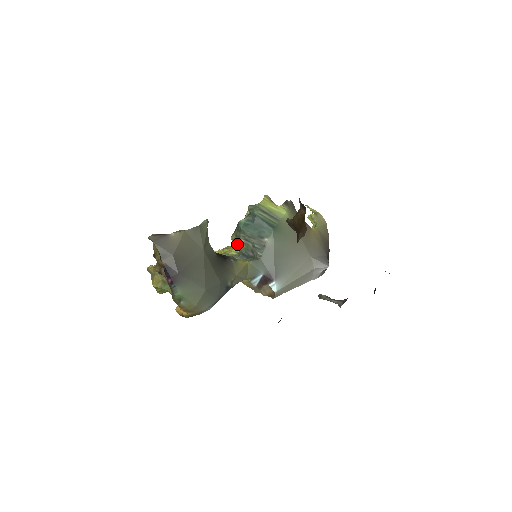
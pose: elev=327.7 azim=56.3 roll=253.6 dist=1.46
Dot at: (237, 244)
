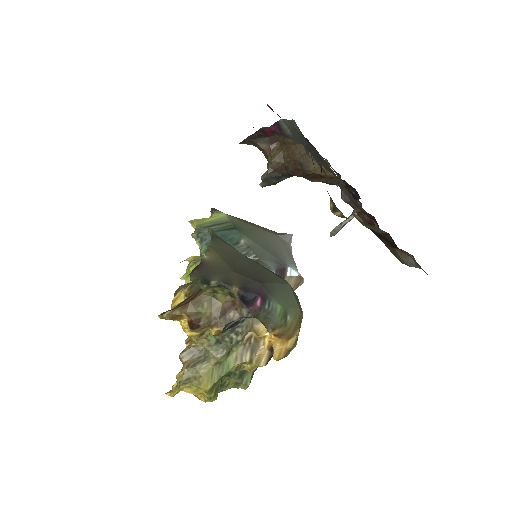
Dot at: occluded
